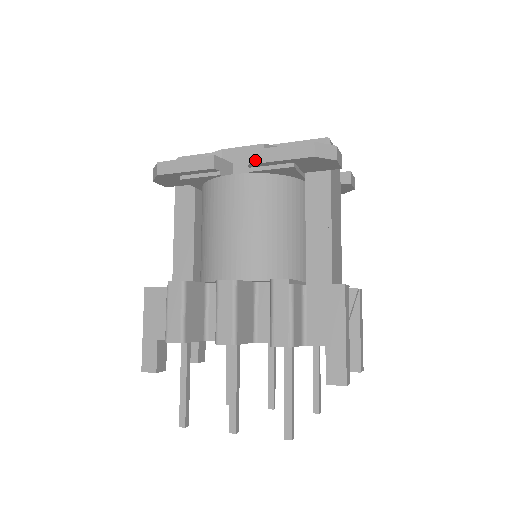
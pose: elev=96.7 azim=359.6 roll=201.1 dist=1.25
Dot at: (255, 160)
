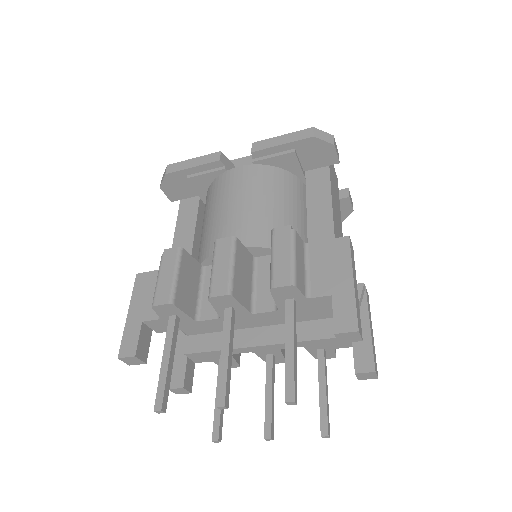
Dot at: (259, 148)
